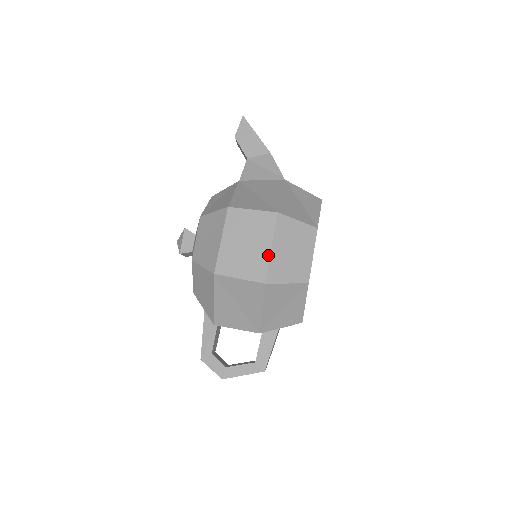
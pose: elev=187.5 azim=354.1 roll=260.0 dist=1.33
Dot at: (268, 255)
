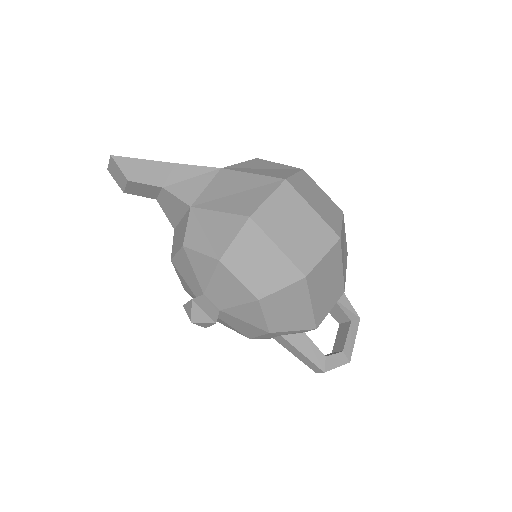
Dot at: (318, 217)
